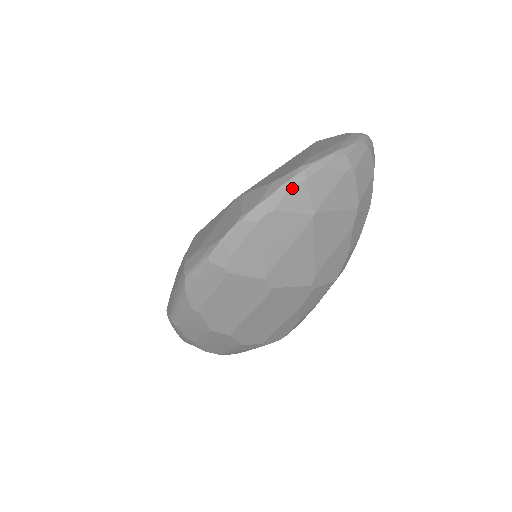
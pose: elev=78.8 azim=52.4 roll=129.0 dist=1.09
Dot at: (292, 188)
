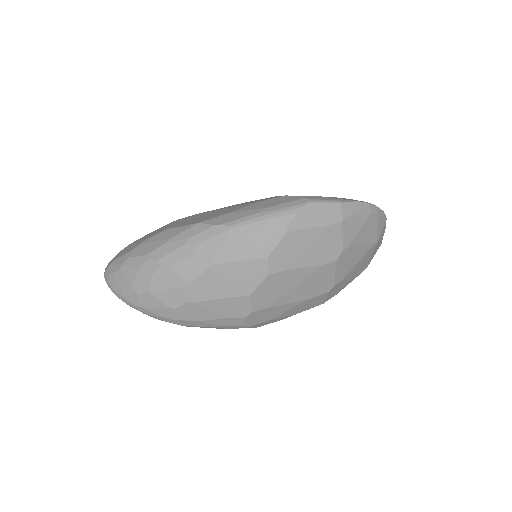
Dot at: (384, 217)
